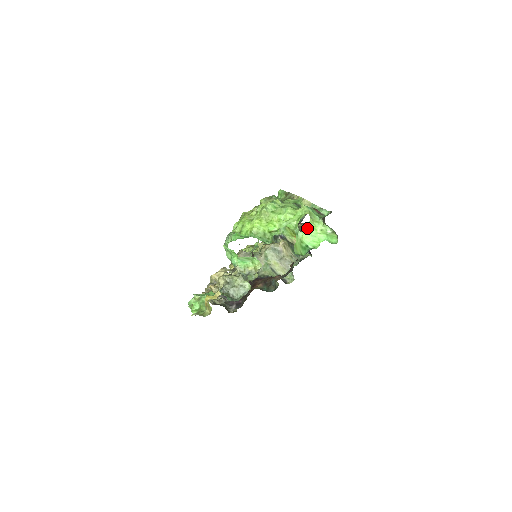
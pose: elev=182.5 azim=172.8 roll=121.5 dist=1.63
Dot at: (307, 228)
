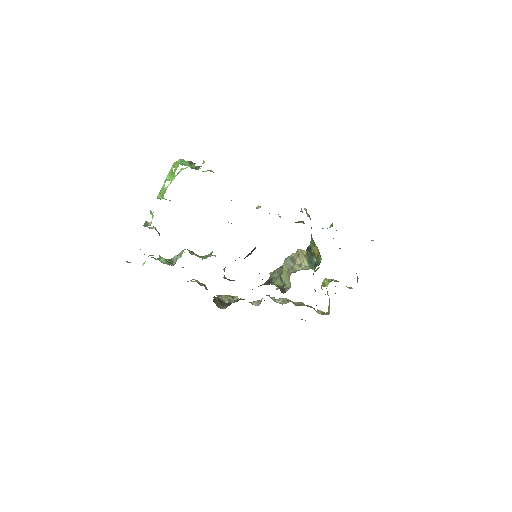
Dot at: occluded
